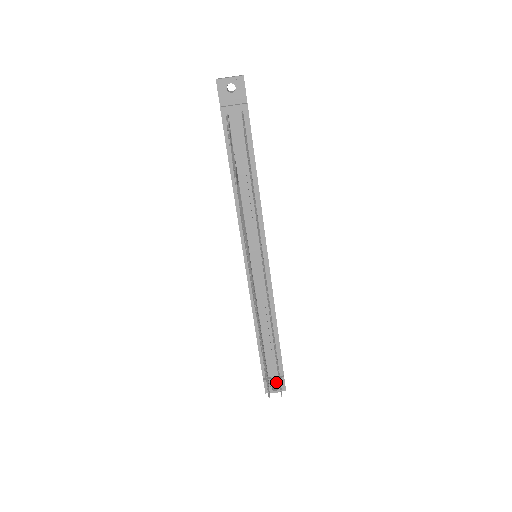
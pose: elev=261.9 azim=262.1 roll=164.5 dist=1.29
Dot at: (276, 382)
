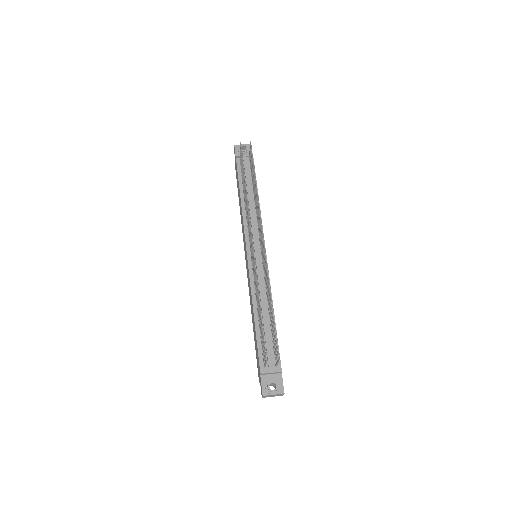
Dot at: (274, 379)
